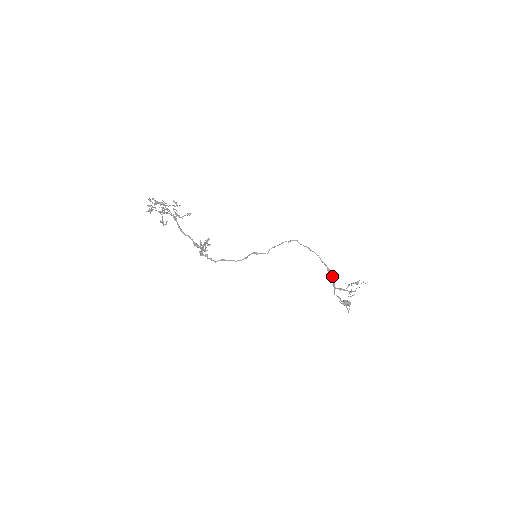
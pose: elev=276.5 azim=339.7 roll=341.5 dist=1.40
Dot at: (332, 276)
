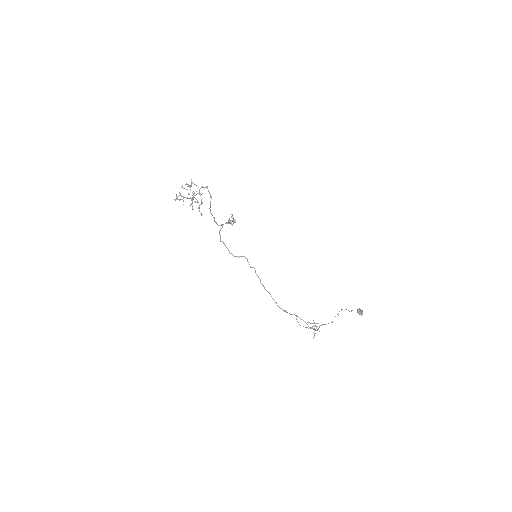
Dot at: (290, 314)
